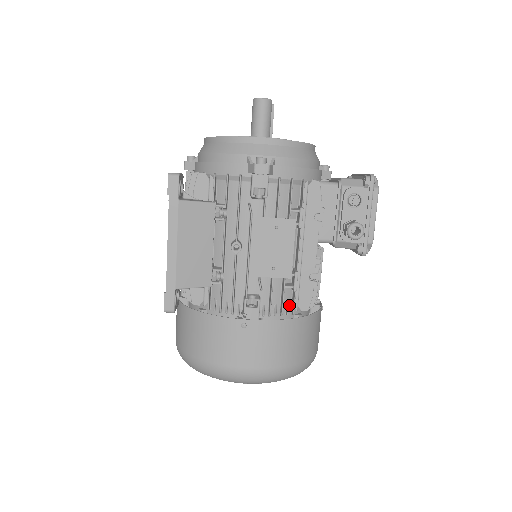
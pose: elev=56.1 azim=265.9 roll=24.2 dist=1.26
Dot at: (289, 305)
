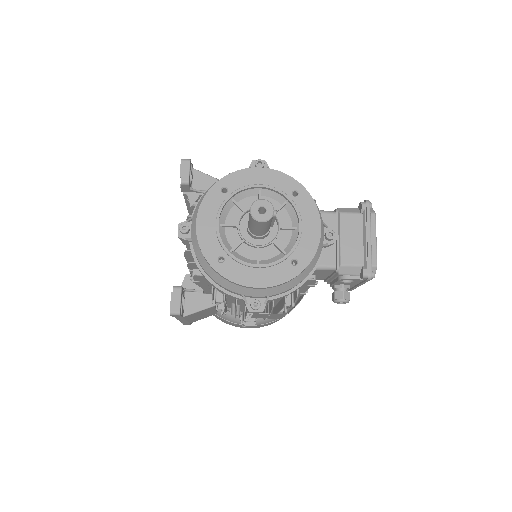
Dot at: occluded
